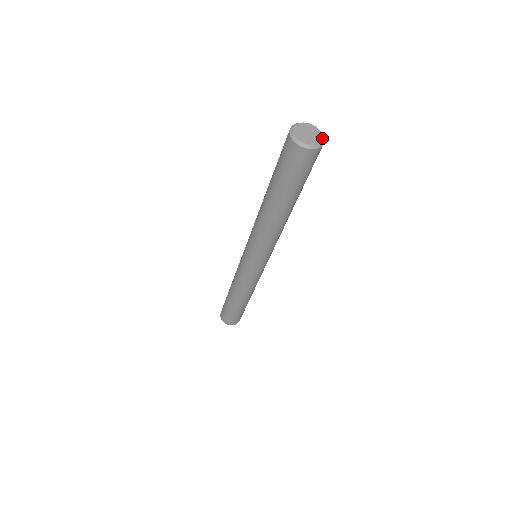
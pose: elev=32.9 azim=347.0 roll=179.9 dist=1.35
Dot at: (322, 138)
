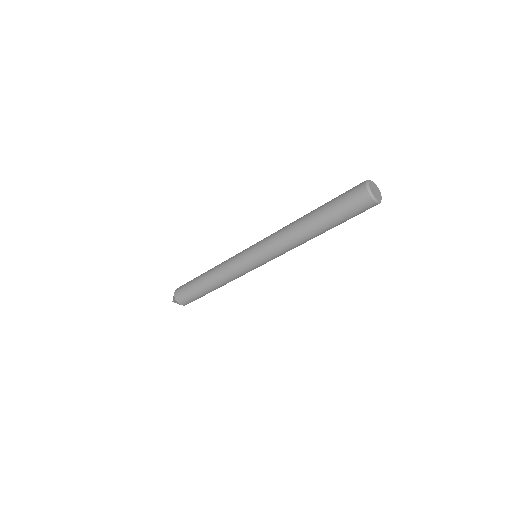
Dot at: (379, 200)
